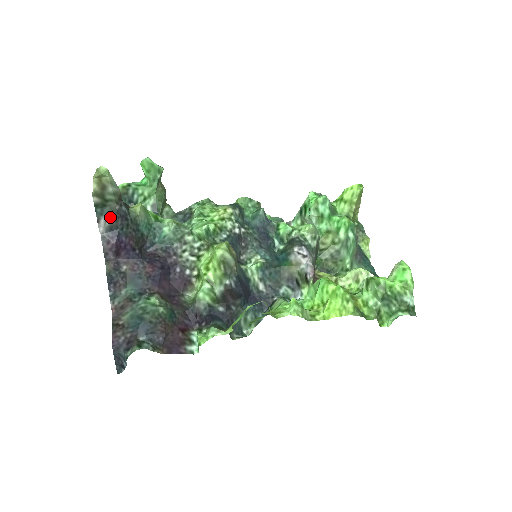
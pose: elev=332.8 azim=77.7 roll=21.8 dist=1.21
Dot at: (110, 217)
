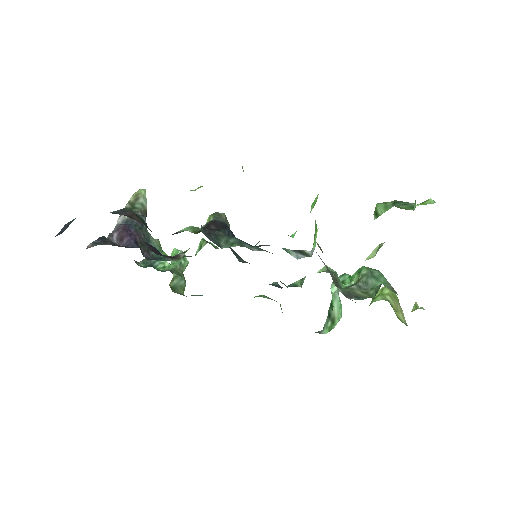
Dot at: occluded
